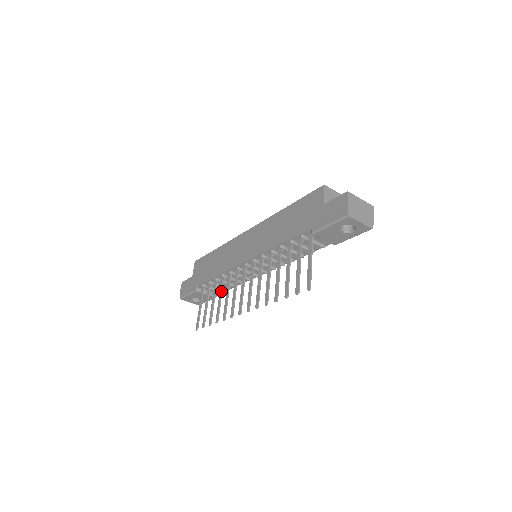
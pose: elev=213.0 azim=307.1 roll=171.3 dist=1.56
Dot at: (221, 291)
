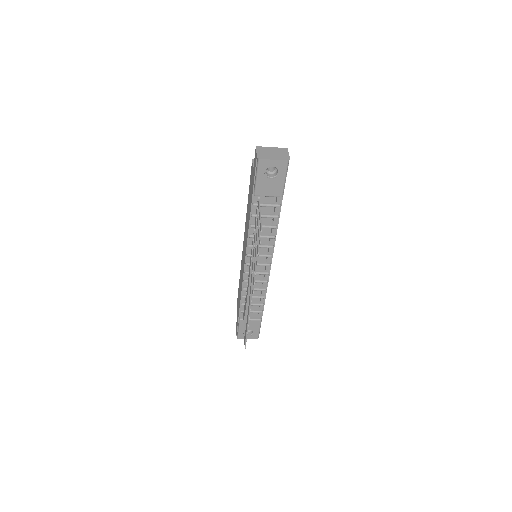
Dot at: (246, 302)
